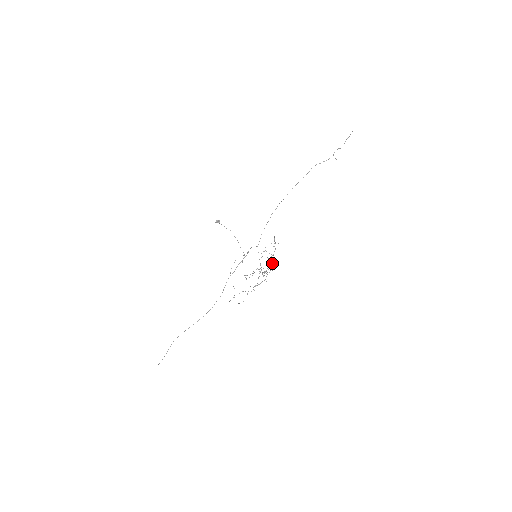
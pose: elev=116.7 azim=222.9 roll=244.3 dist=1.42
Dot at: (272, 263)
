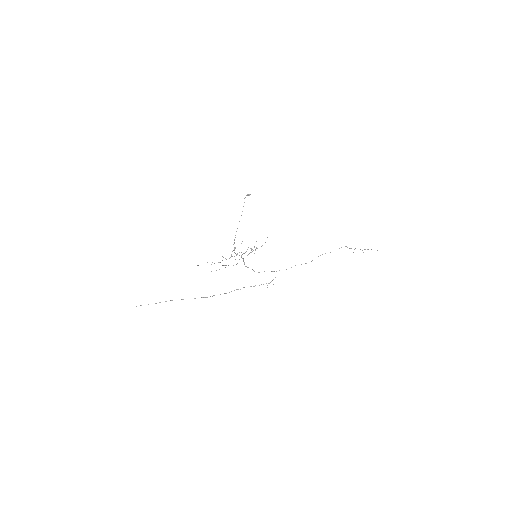
Dot at: occluded
